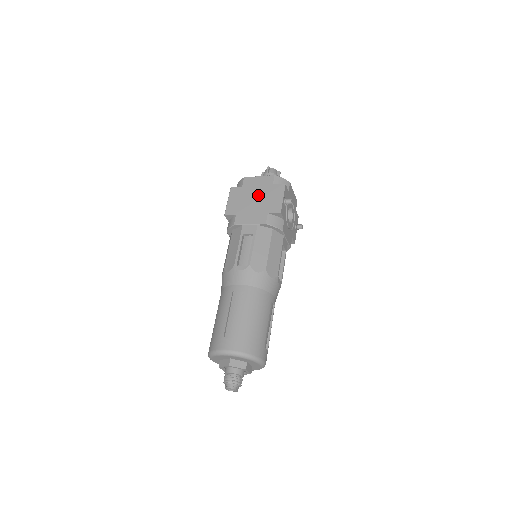
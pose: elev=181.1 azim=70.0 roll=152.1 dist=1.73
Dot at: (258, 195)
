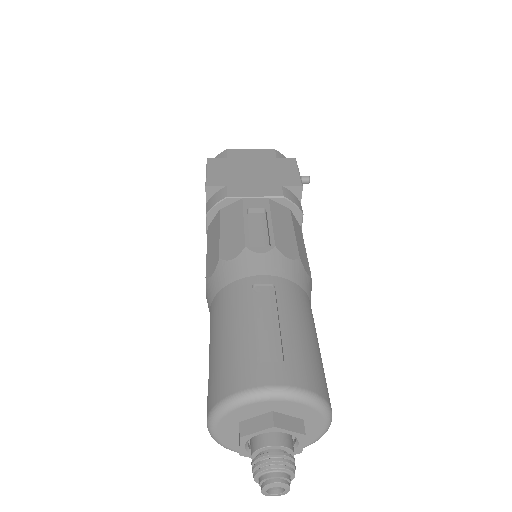
Dot at: (257, 167)
